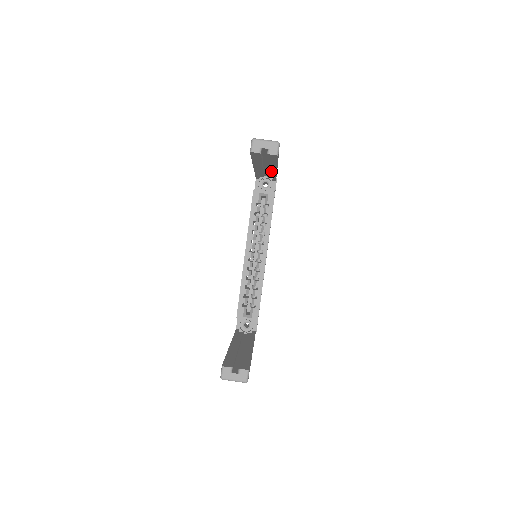
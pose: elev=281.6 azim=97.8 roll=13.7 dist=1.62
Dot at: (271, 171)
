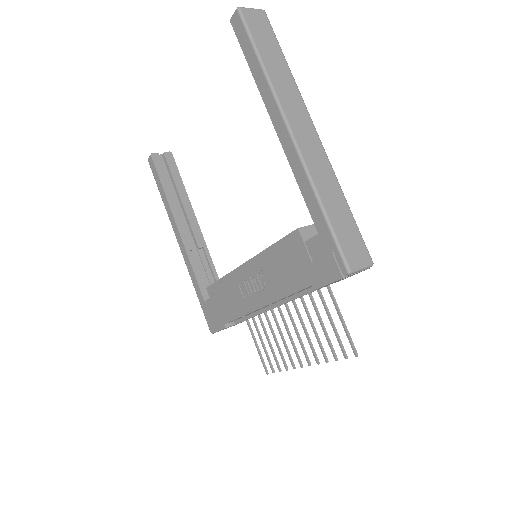
Dot at: (195, 230)
